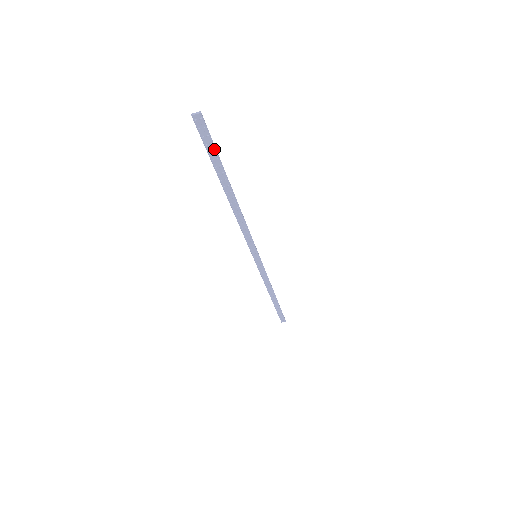
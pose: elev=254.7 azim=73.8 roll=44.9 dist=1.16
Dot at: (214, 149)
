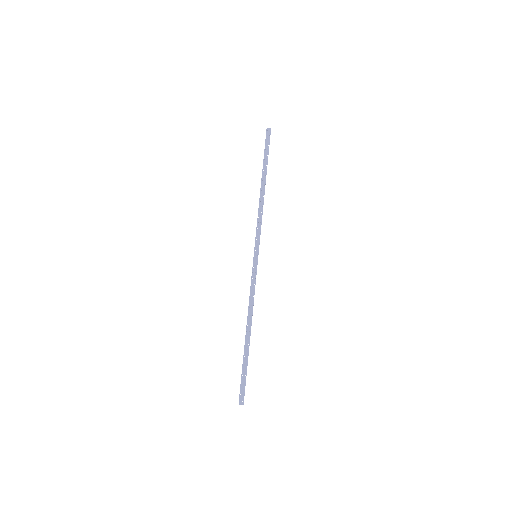
Dot at: (268, 149)
